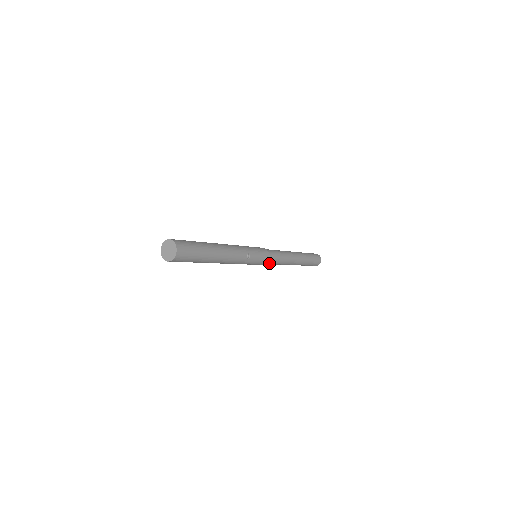
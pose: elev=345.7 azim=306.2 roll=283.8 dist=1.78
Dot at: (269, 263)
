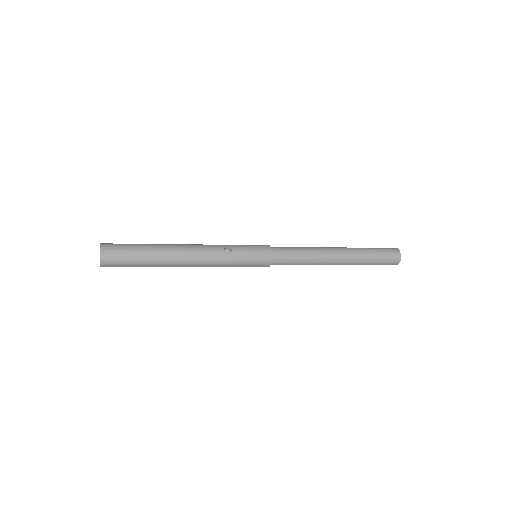
Dot at: (282, 260)
